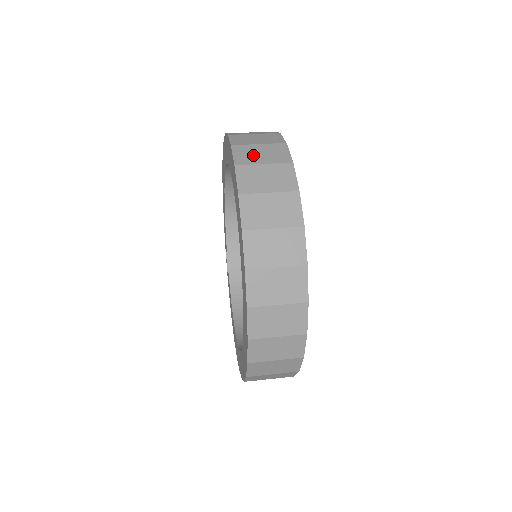
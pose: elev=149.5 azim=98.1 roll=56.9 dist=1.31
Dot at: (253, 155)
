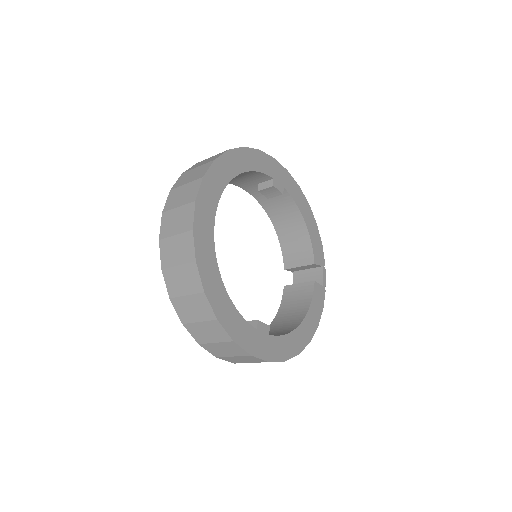
Dot at: (199, 164)
